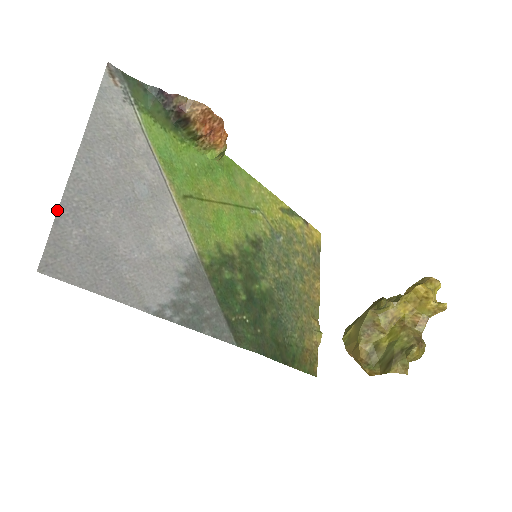
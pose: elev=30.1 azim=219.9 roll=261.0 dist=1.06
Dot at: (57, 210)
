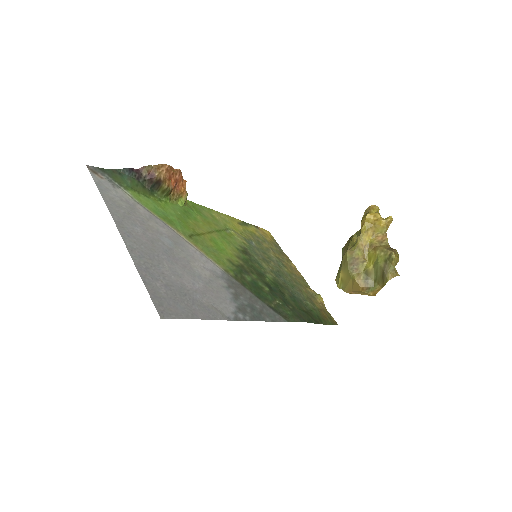
Dot at: (139, 274)
